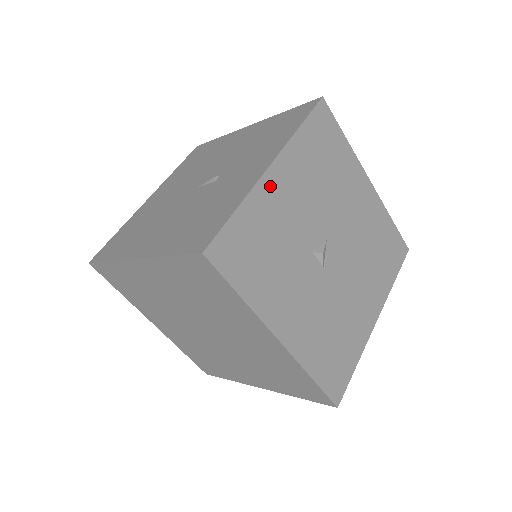
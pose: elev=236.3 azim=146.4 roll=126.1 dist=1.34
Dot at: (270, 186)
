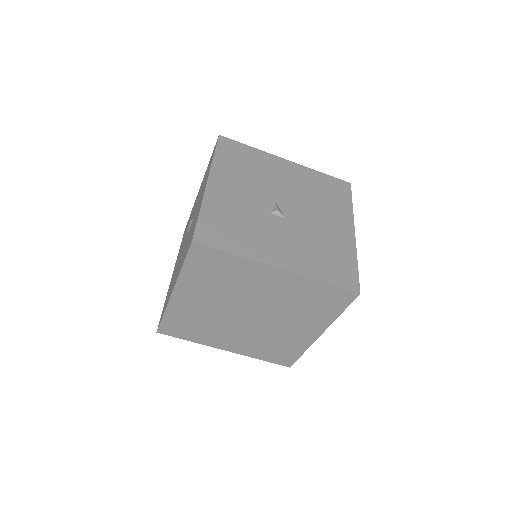
Dot at: (214, 192)
